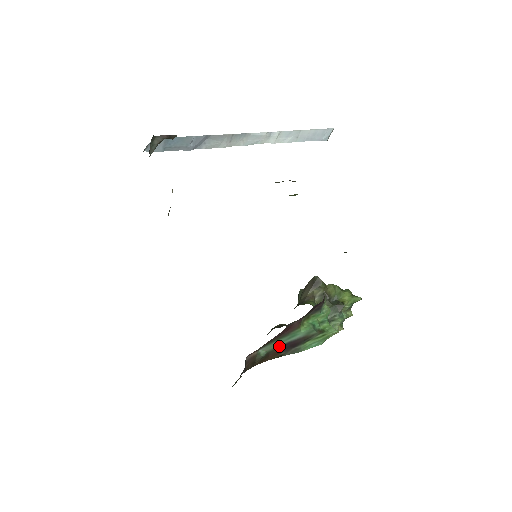
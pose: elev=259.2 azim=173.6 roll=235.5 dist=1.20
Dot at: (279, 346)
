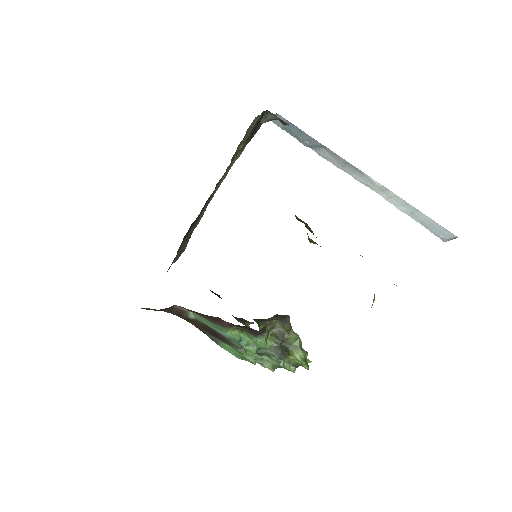
Dot at: (206, 324)
